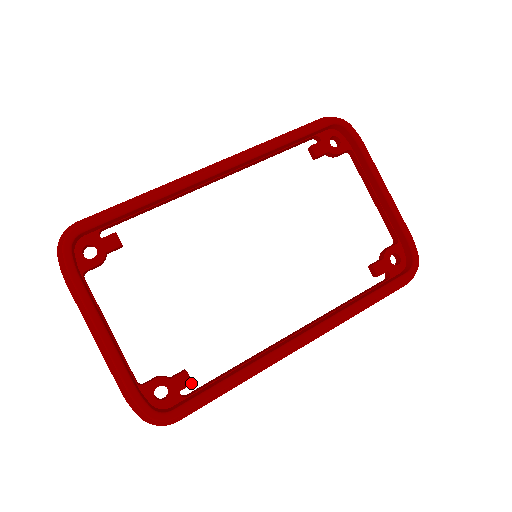
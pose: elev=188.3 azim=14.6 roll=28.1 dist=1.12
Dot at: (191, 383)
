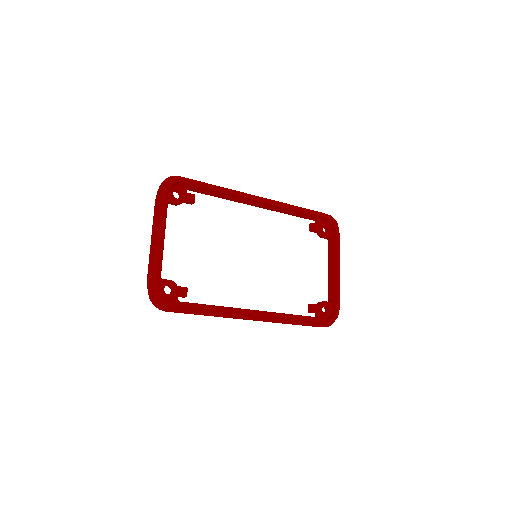
Dot at: (186, 296)
